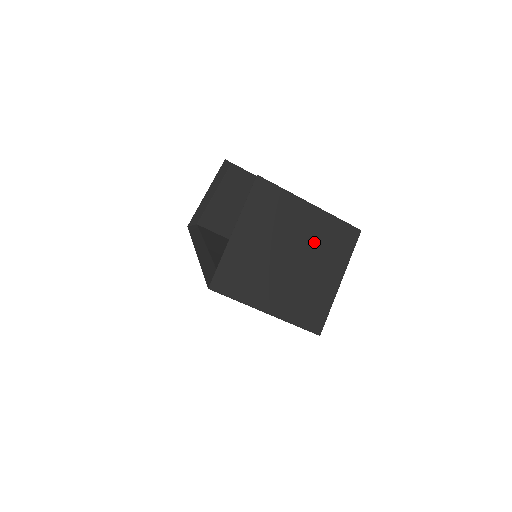
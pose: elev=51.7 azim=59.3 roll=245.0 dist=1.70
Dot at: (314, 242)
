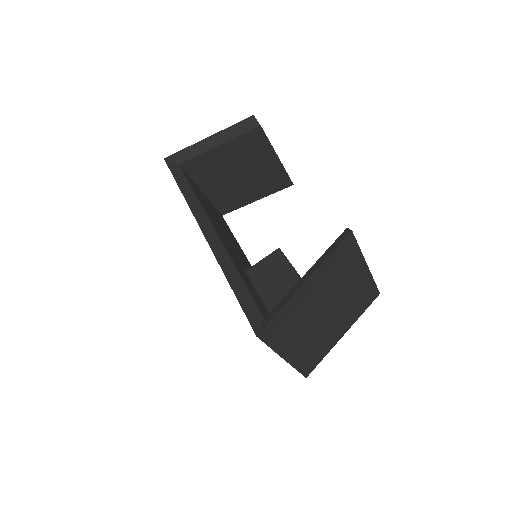
Dot at: (349, 300)
